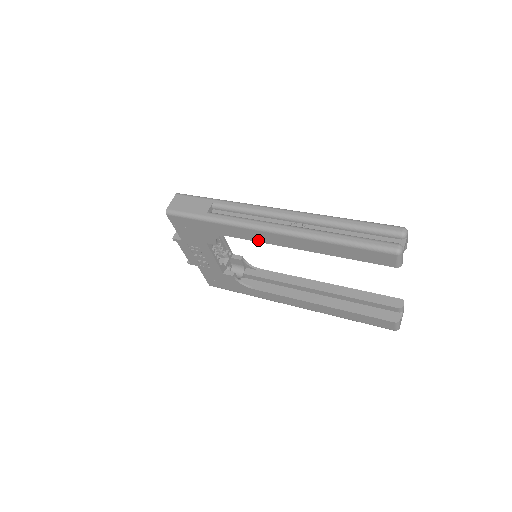
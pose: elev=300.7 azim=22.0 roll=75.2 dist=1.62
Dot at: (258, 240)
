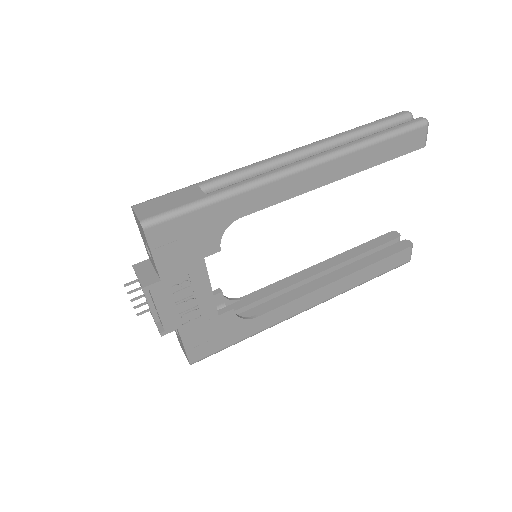
Dot at: (284, 197)
